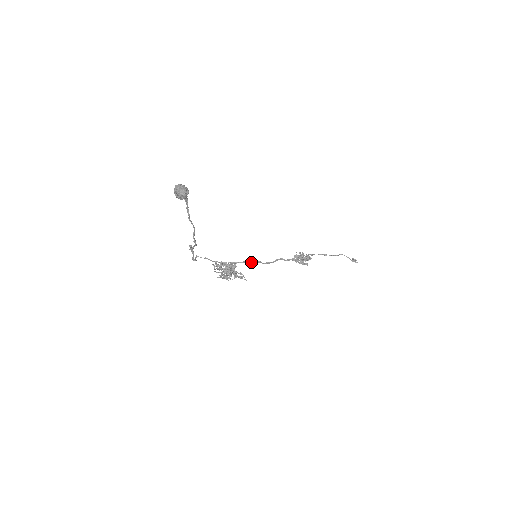
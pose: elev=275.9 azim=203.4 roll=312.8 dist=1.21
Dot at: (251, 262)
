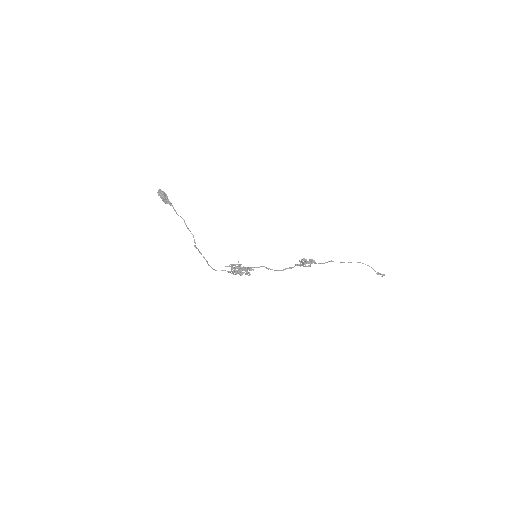
Dot at: occluded
